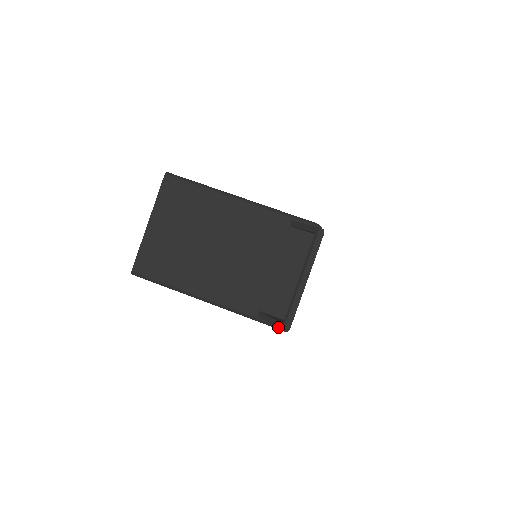
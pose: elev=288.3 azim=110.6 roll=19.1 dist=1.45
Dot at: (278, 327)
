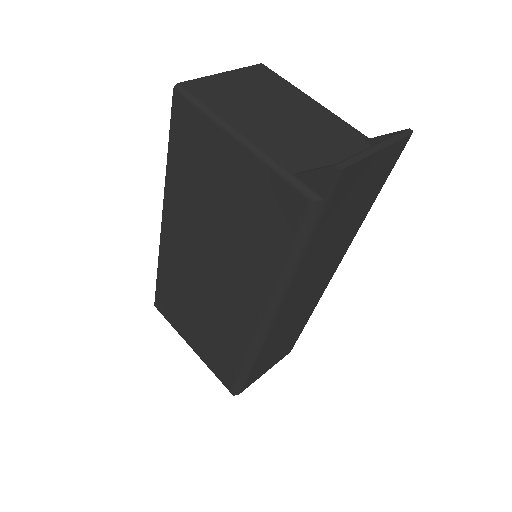
Dot at: (327, 166)
